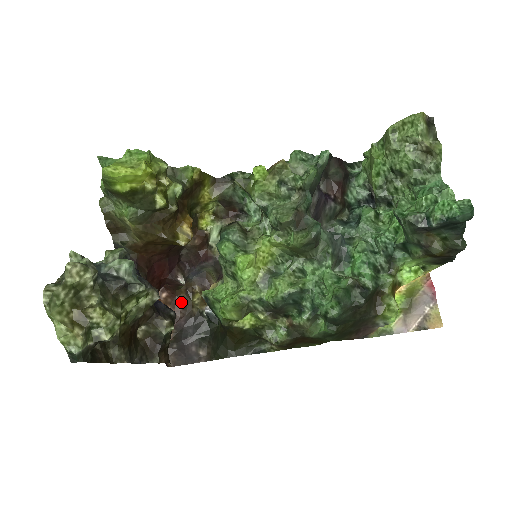
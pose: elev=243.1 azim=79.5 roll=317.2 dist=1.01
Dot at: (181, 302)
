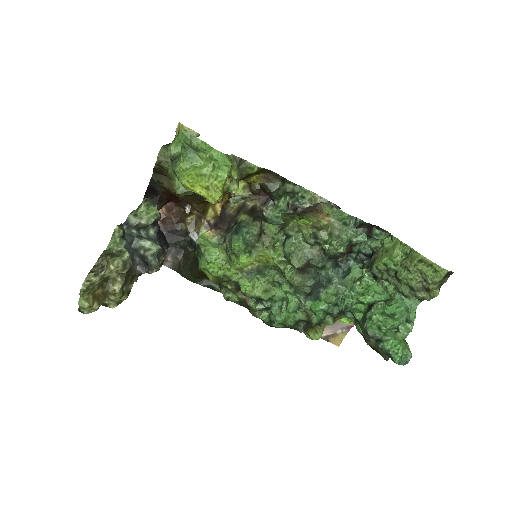
Dot at: (177, 212)
